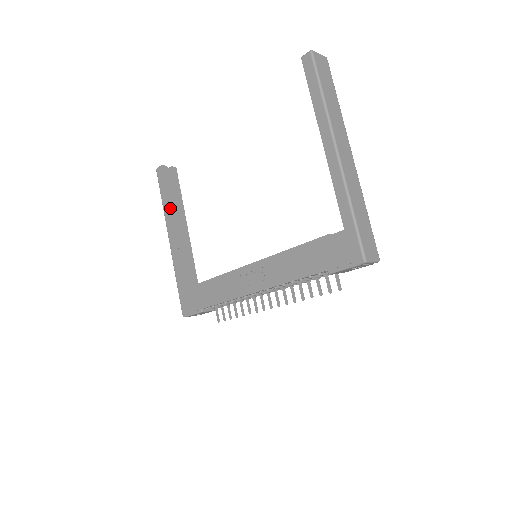
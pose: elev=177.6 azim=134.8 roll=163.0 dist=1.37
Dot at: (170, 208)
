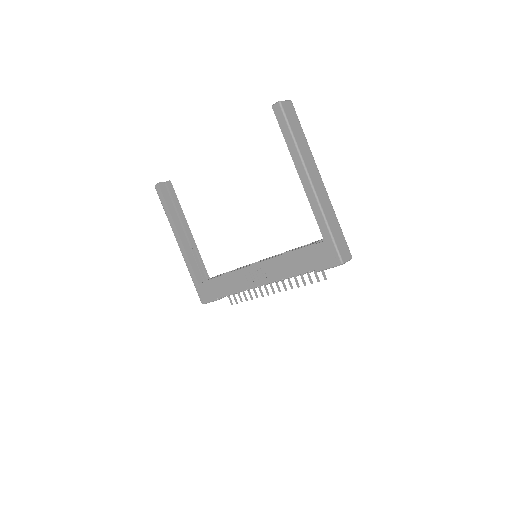
Dot at: (174, 218)
